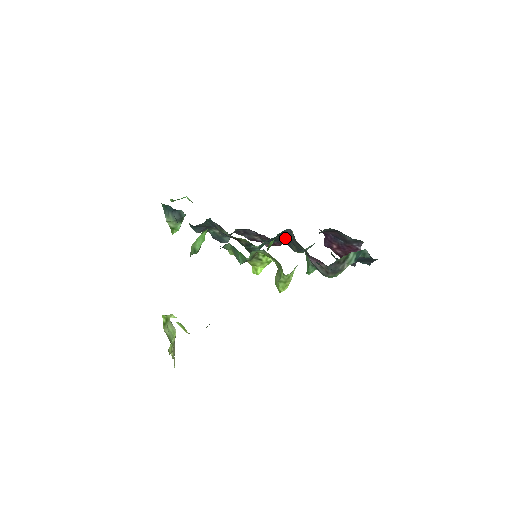
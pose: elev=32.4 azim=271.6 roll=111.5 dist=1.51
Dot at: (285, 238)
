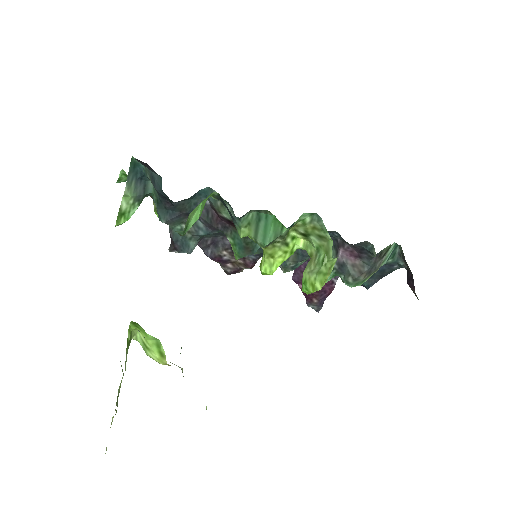
Dot at: occluded
